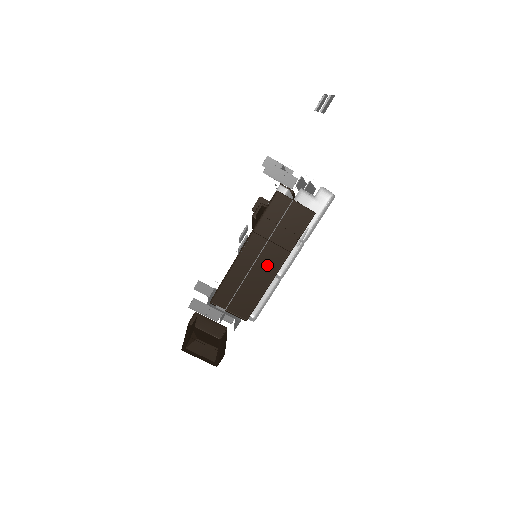
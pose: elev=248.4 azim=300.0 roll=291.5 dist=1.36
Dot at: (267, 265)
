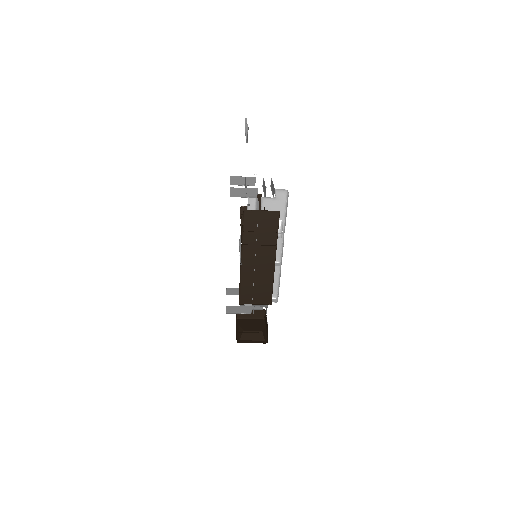
Dot at: (265, 262)
